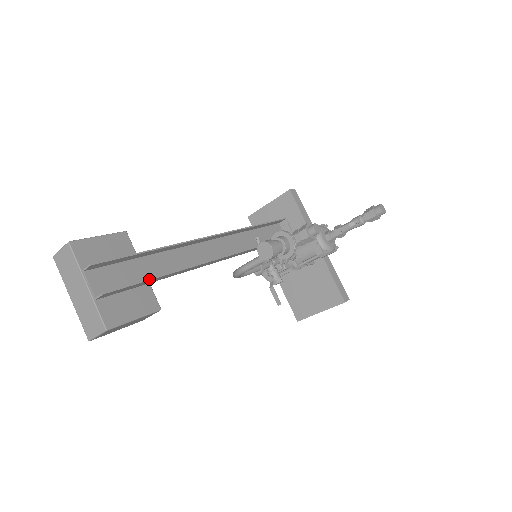
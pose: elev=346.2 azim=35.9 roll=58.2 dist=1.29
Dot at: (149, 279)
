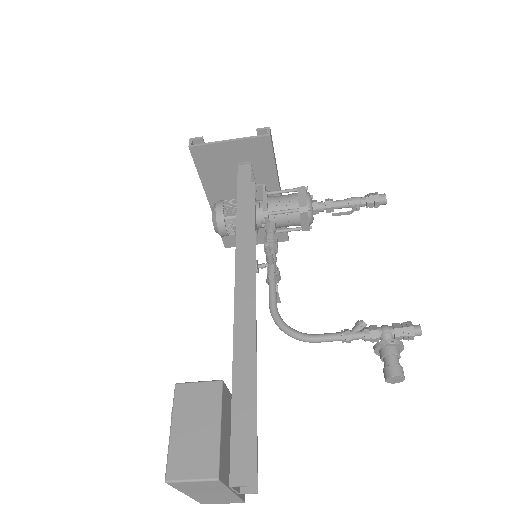
Dot at: occluded
